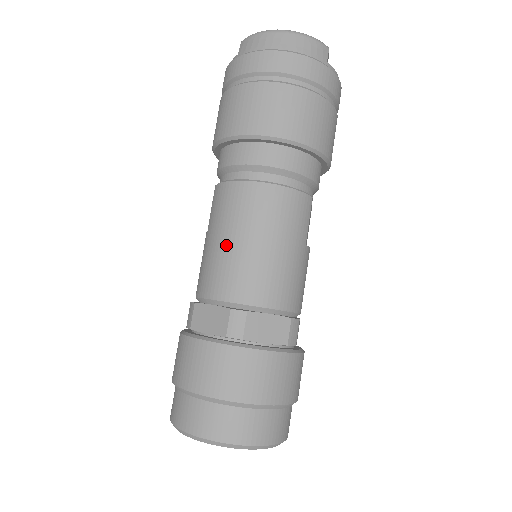
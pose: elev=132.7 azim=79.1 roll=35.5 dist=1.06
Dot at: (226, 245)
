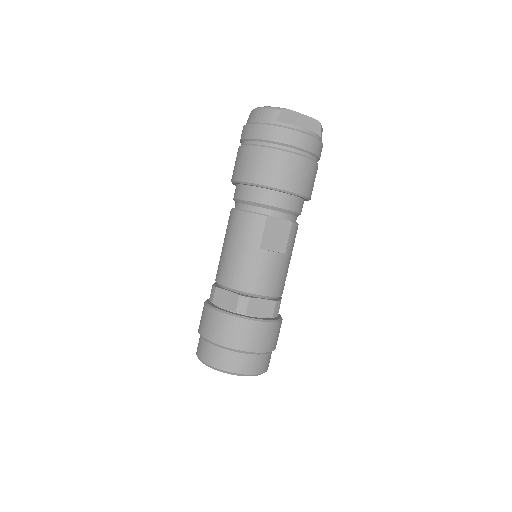
Dot at: occluded
